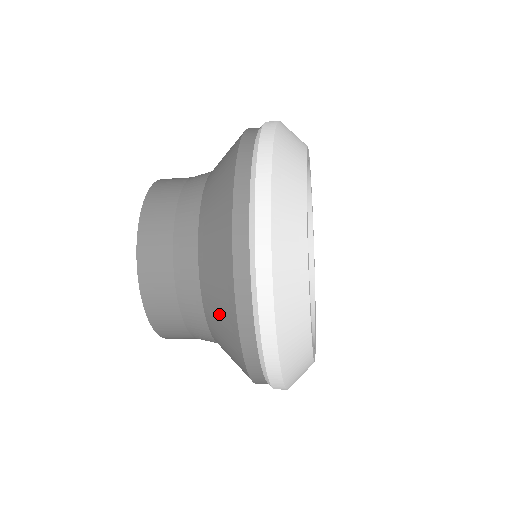
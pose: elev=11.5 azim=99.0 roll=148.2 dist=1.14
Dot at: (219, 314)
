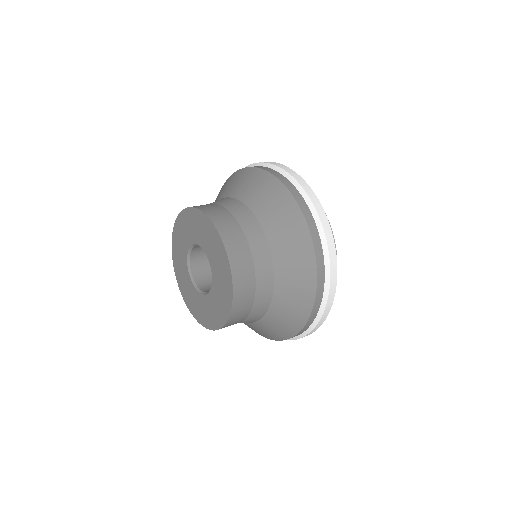
Dot at: occluded
